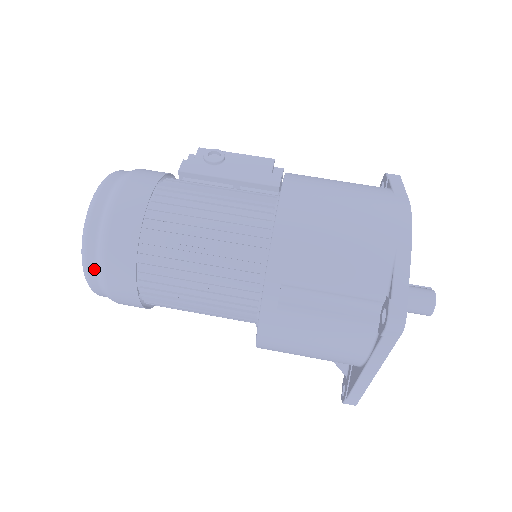
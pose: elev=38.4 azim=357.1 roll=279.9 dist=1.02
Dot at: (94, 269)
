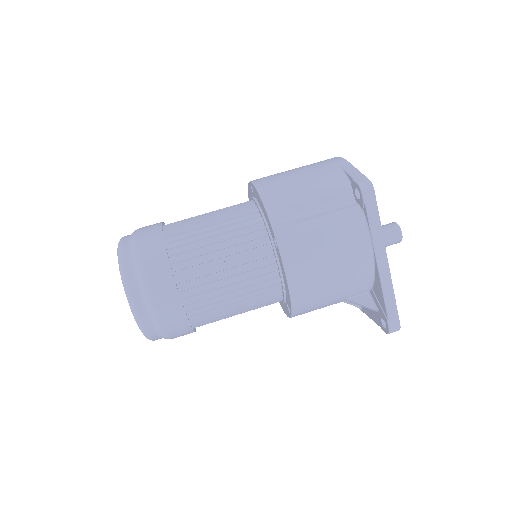
Dot at: (135, 284)
